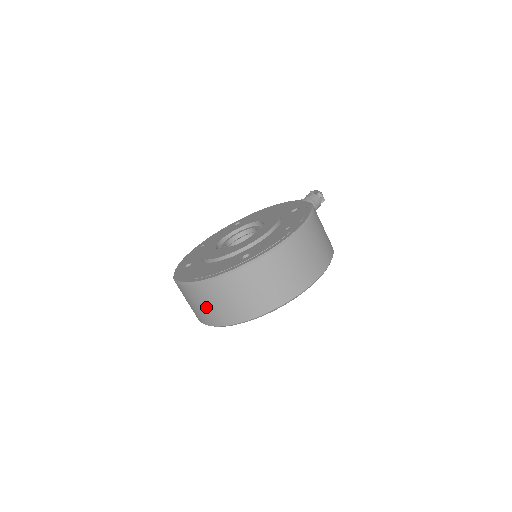
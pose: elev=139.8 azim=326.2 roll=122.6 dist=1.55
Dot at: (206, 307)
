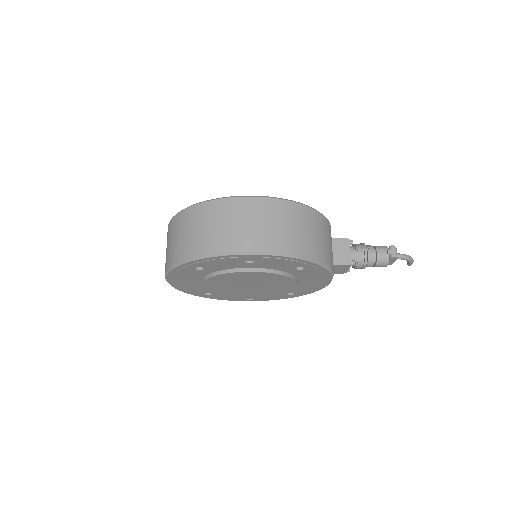
Dot at: occluded
